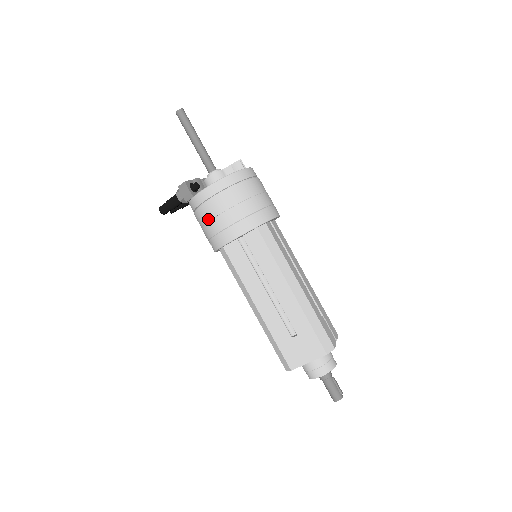
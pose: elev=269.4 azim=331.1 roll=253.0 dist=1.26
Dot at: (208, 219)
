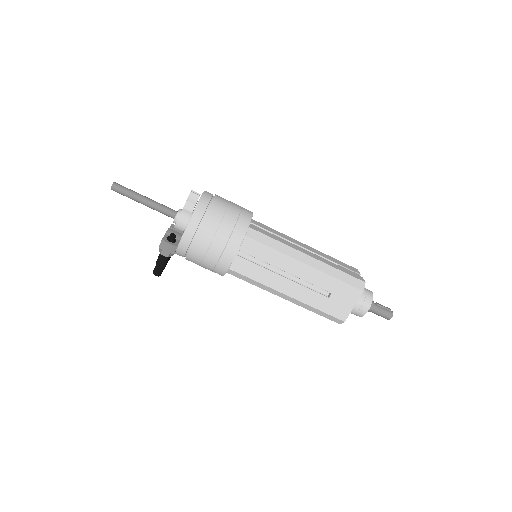
Dot at: (202, 256)
